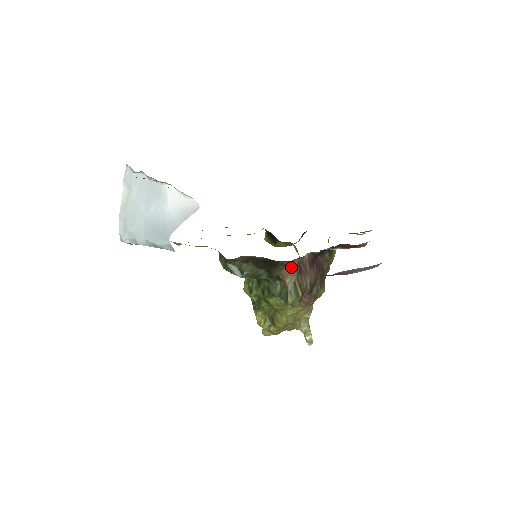
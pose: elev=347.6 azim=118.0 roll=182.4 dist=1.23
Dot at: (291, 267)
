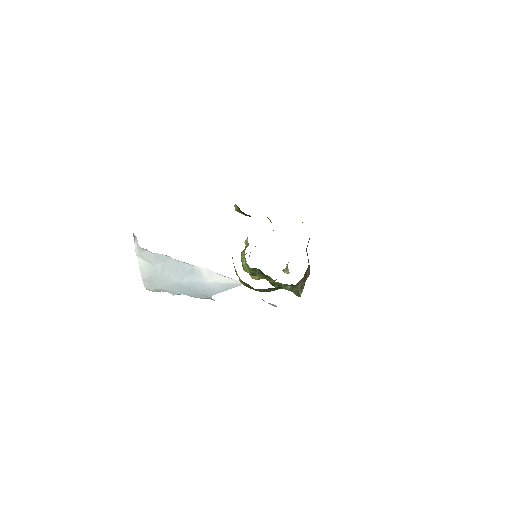
Dot at: (301, 280)
